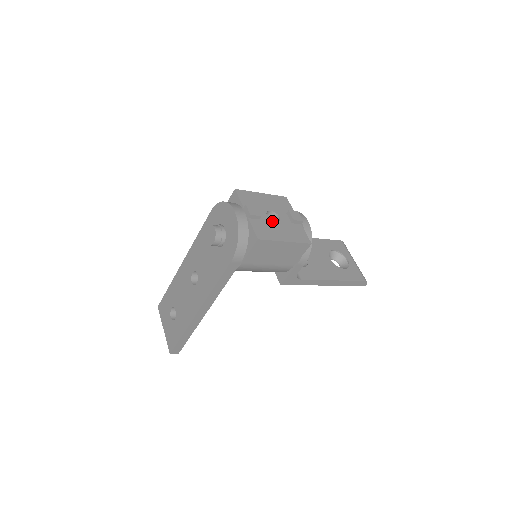
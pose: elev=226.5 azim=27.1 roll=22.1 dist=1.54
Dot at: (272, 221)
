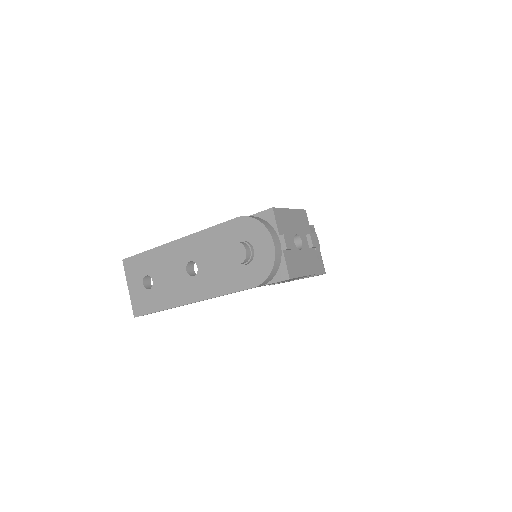
Dot at: (298, 249)
